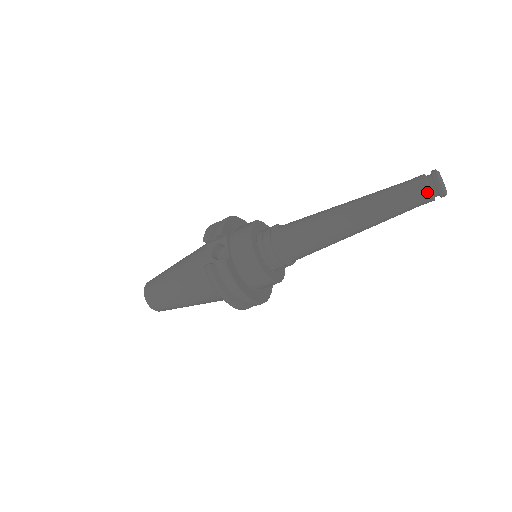
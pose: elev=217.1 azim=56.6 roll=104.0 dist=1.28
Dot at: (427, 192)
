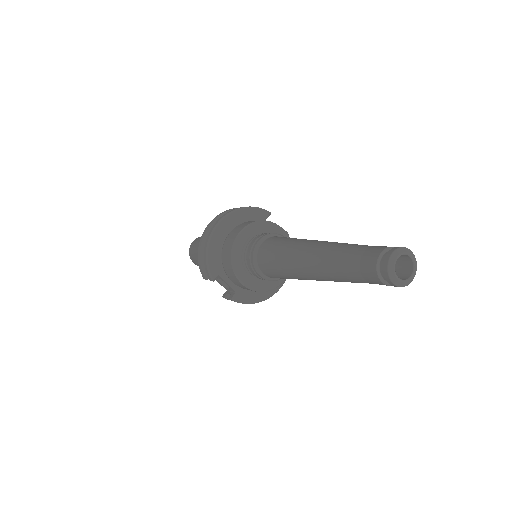
Dot at: (387, 285)
